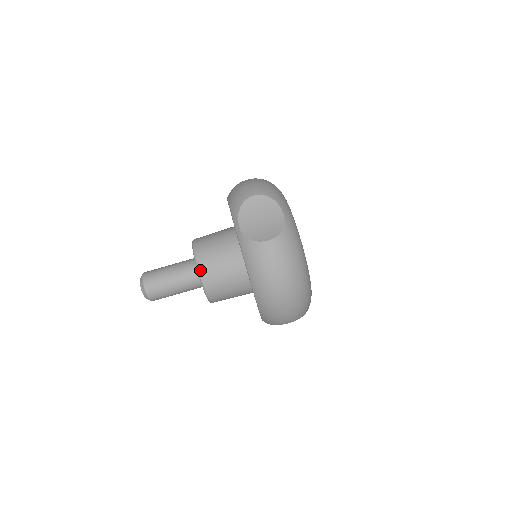
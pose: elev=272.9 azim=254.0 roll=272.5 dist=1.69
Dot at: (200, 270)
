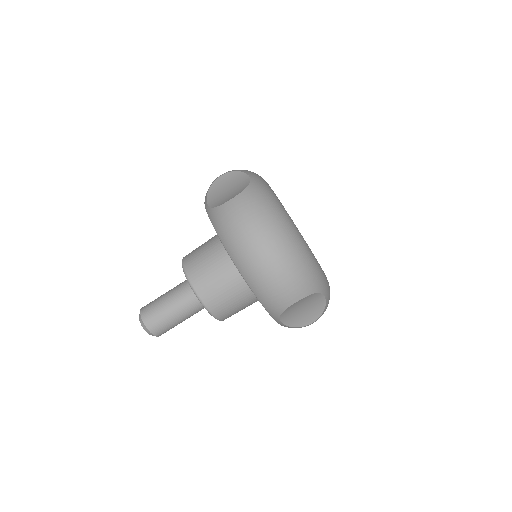
Dot at: (187, 273)
